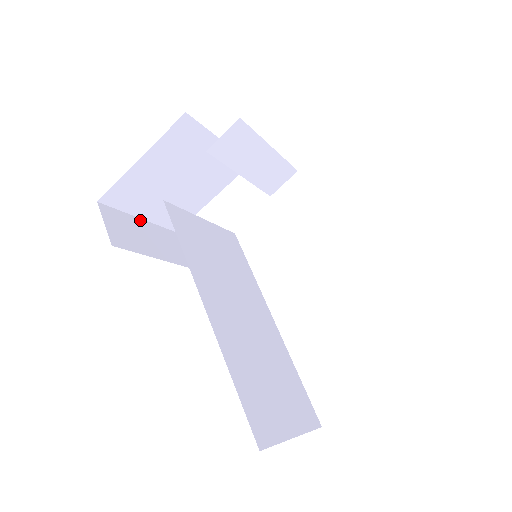
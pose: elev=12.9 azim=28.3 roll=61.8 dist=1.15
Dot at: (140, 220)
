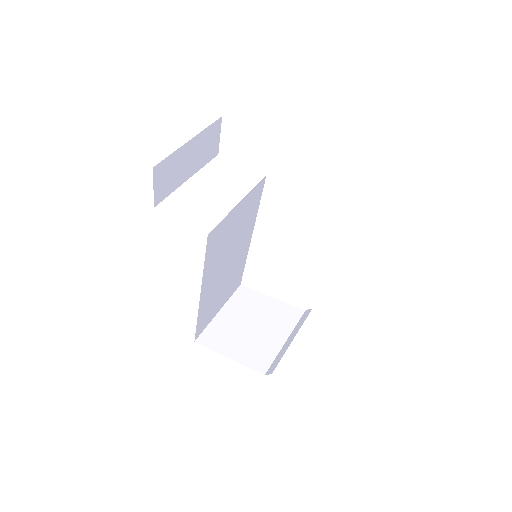
Dot at: (189, 143)
